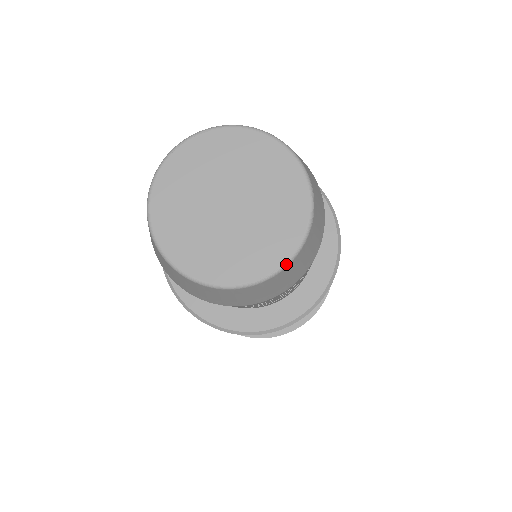
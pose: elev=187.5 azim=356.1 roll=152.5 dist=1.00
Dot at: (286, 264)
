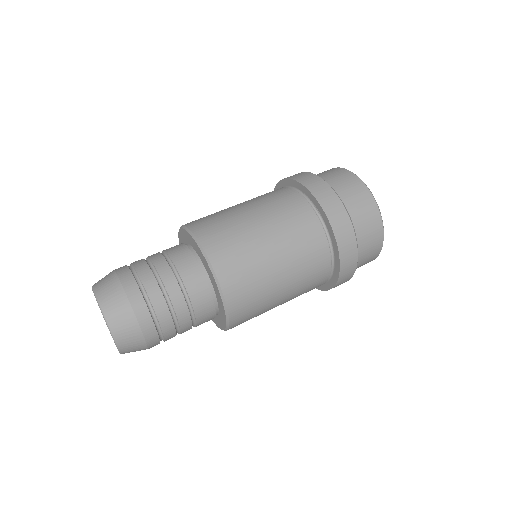
Dot at: occluded
